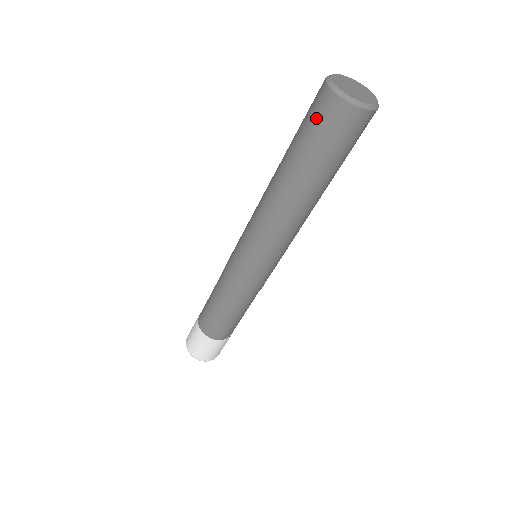
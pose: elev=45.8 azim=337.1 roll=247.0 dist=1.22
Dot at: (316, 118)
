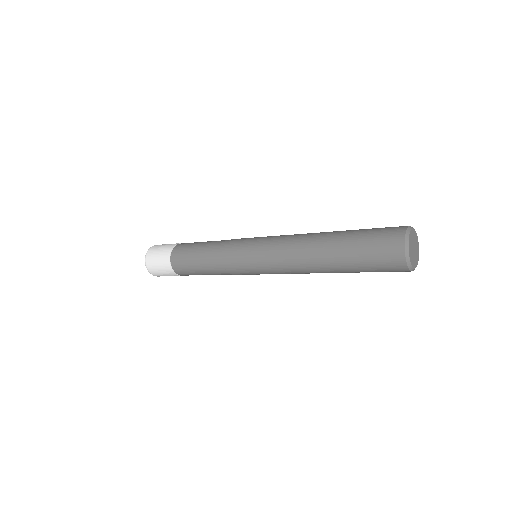
Dot at: (384, 268)
